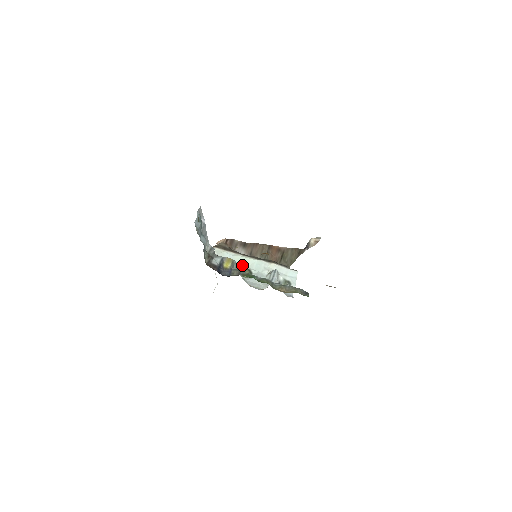
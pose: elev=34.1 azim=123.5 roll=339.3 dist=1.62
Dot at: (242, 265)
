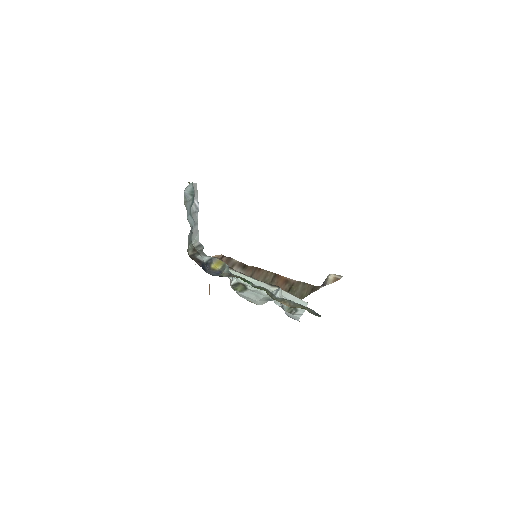
Dot at: (236, 279)
